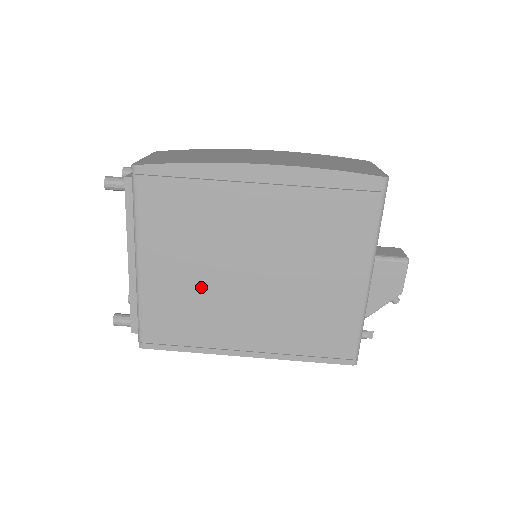
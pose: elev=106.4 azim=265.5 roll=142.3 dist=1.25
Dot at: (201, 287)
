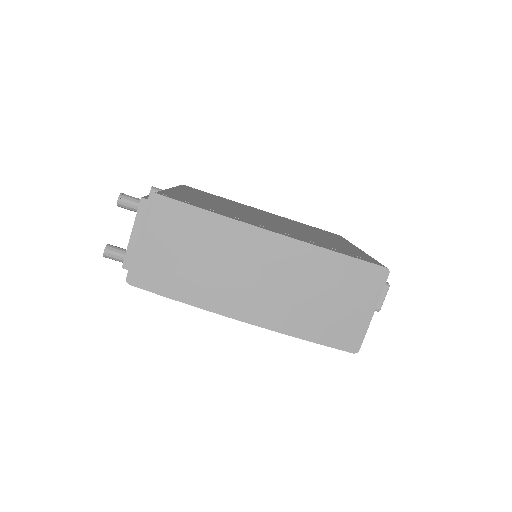
Dot at: occluded
